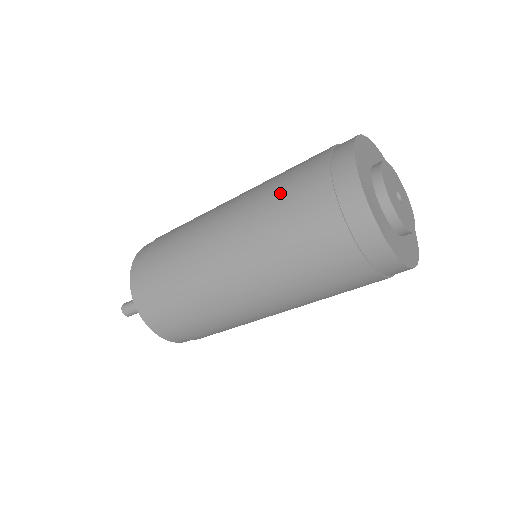
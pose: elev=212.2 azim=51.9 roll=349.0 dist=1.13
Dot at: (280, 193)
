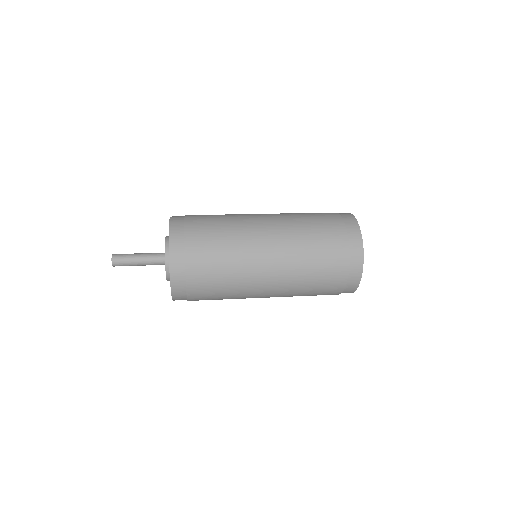
Dot at: (311, 222)
